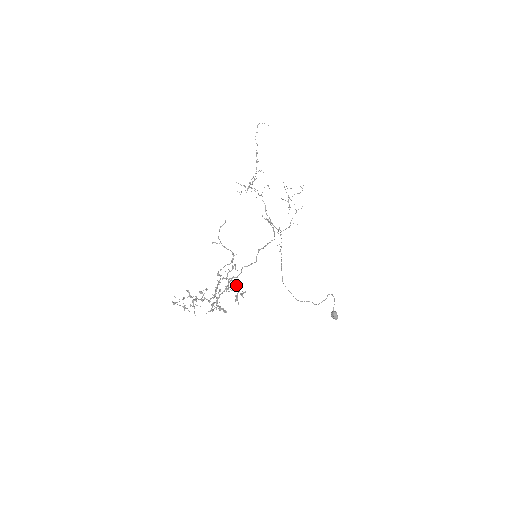
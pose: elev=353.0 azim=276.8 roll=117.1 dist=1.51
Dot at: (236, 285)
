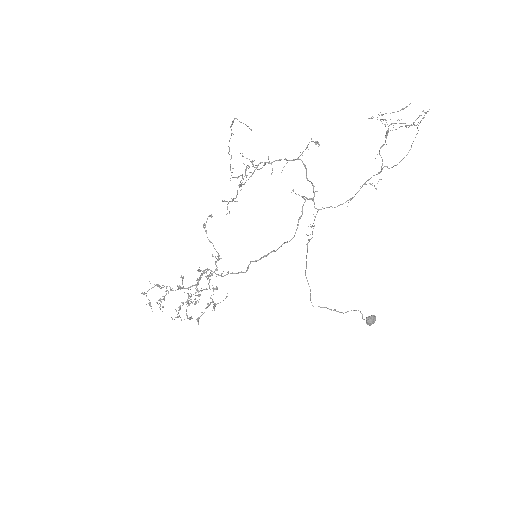
Dot at: (216, 288)
